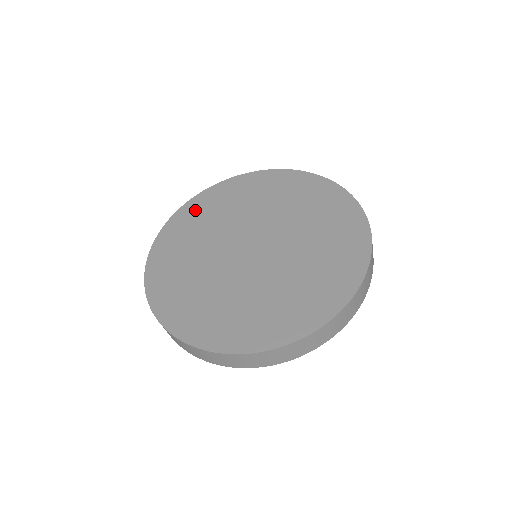
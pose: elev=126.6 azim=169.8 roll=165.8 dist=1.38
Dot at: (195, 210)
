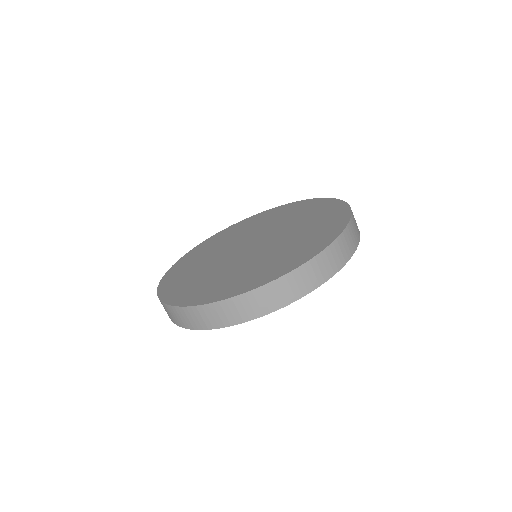
Dot at: (218, 237)
